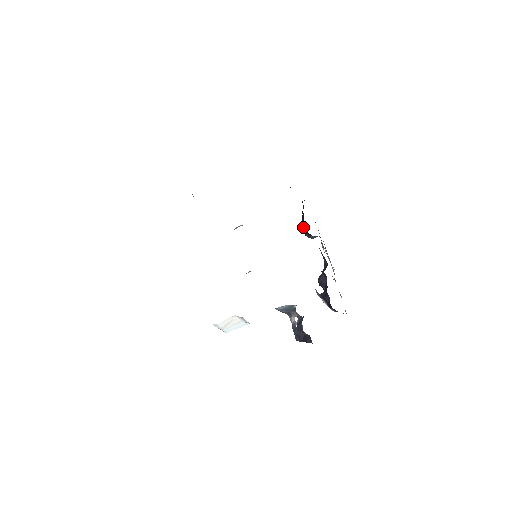
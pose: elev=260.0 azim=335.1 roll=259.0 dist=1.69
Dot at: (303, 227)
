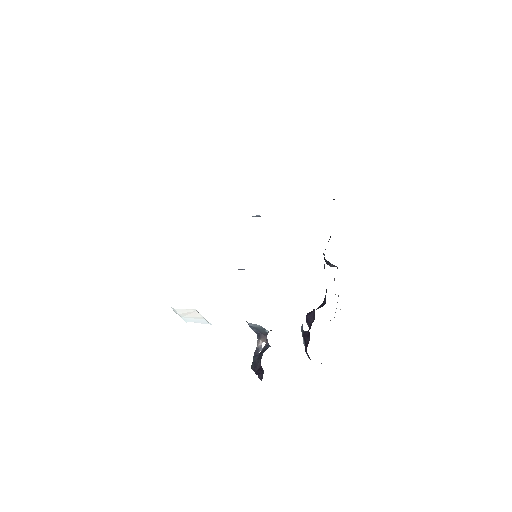
Dot at: occluded
